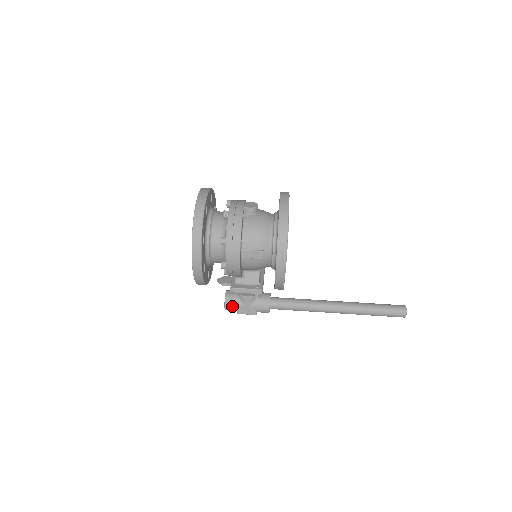
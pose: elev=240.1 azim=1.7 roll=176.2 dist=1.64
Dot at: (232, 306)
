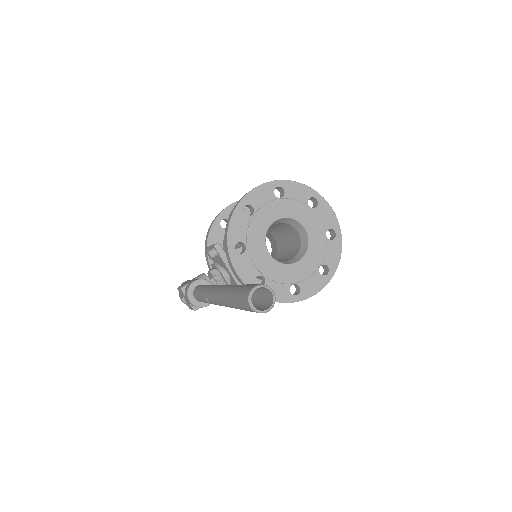
Dot at: occluded
